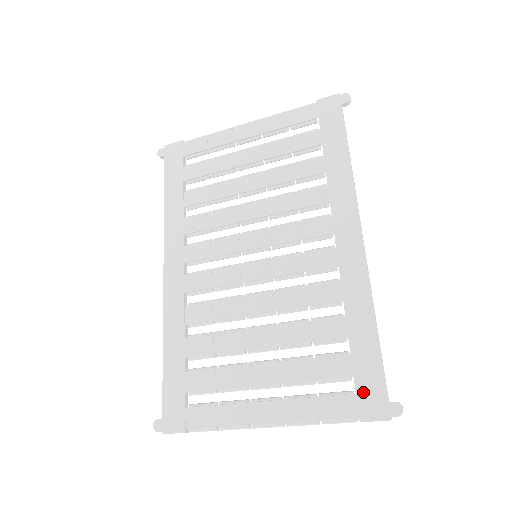
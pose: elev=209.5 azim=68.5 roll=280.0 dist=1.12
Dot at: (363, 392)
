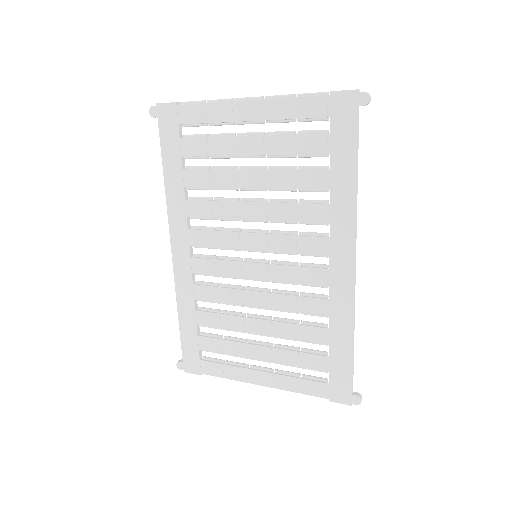
Dot at: (334, 384)
